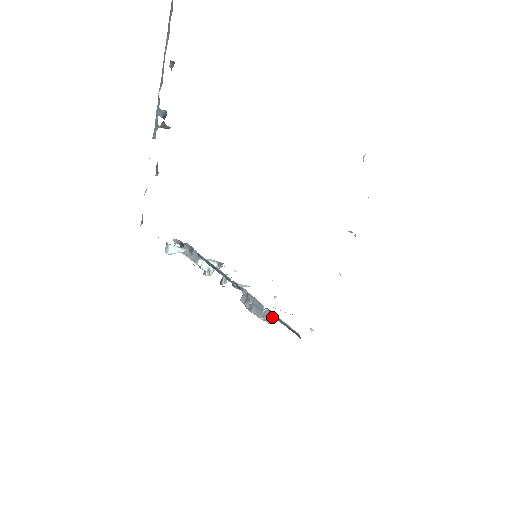
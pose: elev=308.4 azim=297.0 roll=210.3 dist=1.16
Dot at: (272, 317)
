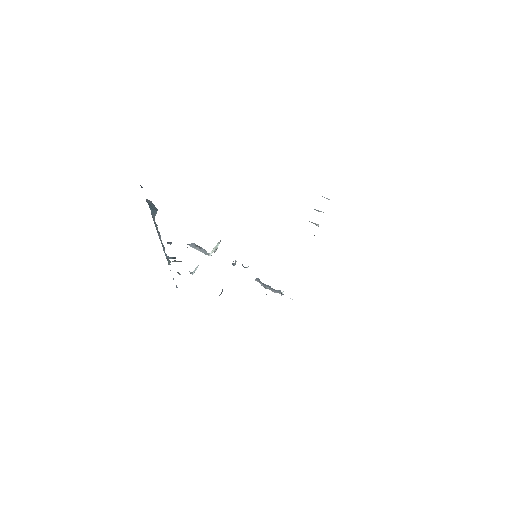
Dot at: occluded
